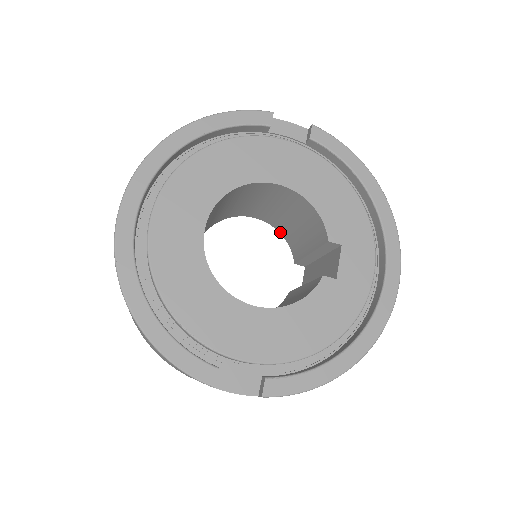
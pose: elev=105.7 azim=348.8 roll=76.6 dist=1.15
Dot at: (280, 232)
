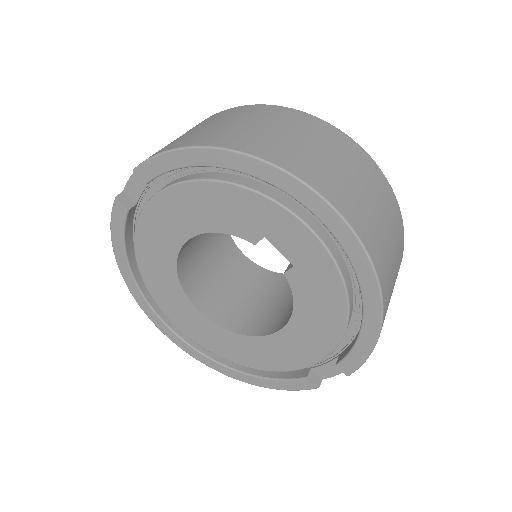
Dot at: occluded
